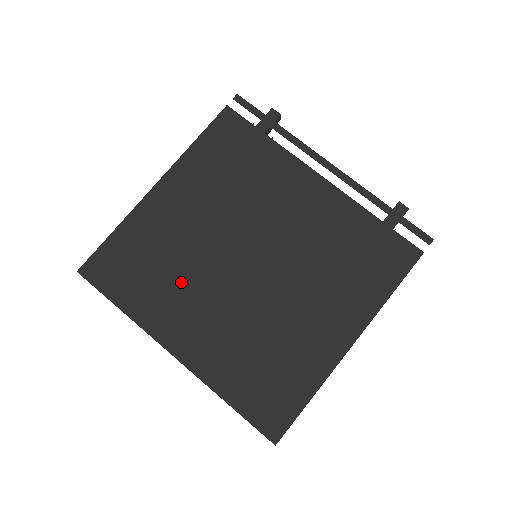
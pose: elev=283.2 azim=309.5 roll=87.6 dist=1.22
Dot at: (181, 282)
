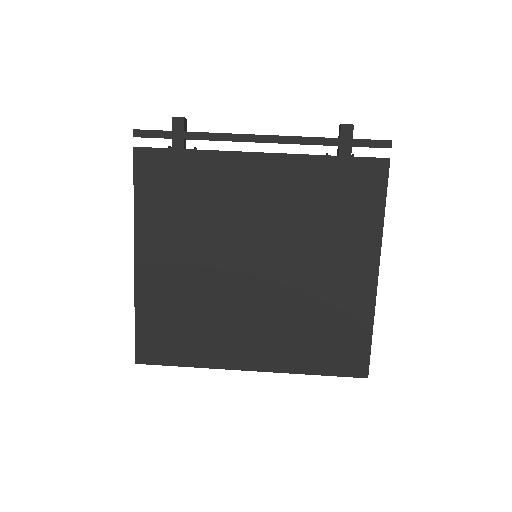
Dot at: (216, 318)
